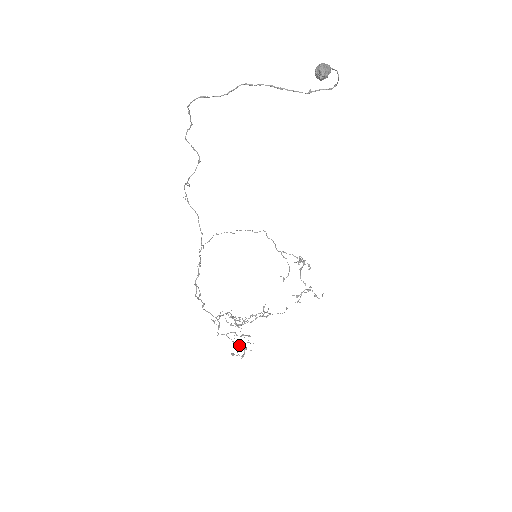
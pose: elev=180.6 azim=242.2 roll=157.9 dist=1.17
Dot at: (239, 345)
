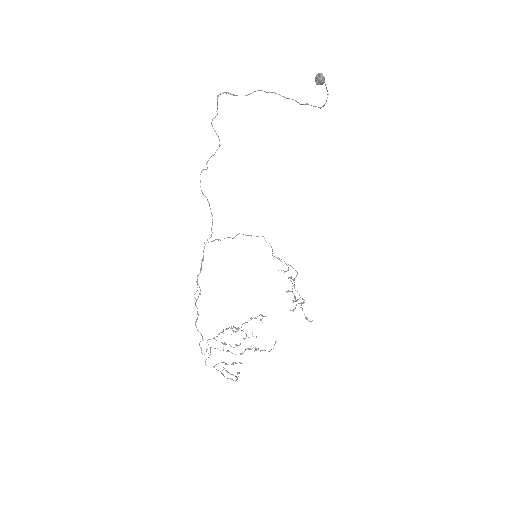
Dot at: (243, 338)
